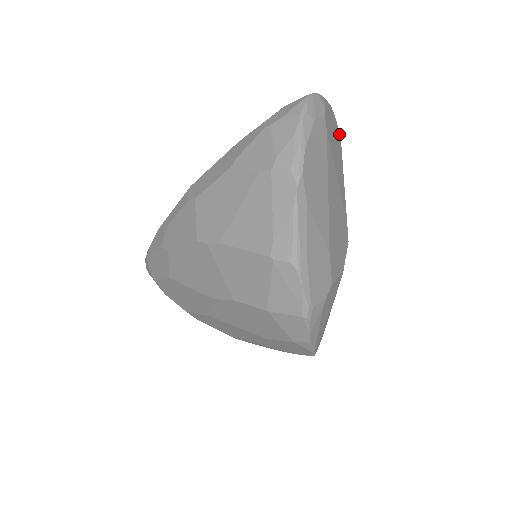
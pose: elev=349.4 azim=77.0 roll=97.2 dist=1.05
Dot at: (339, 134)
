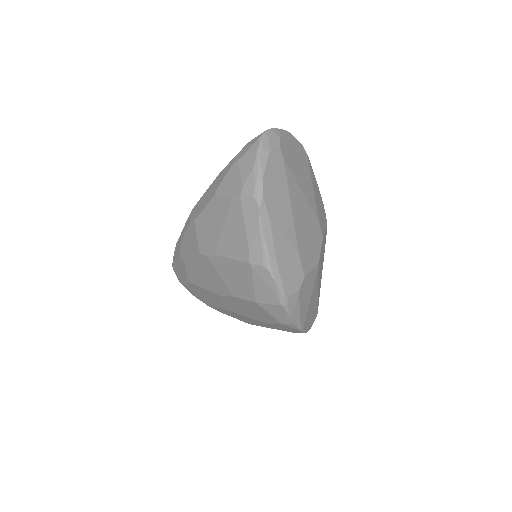
Dot at: (304, 151)
